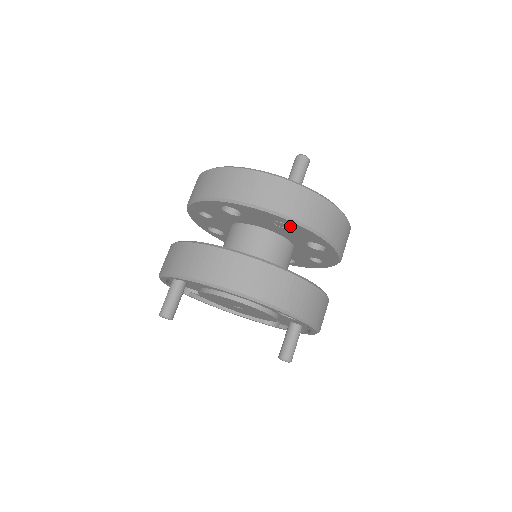
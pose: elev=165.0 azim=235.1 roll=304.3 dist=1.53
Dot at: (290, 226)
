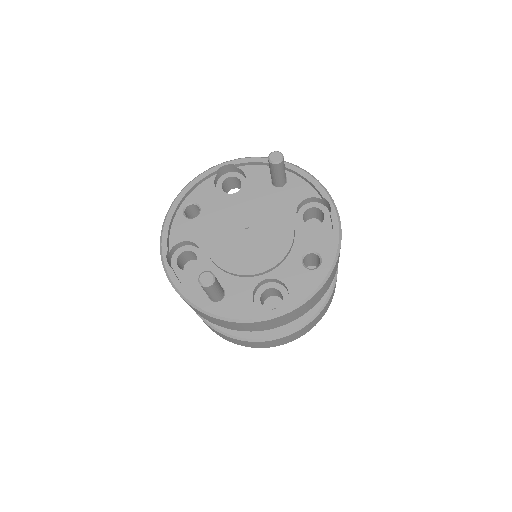
Dot at: occluded
